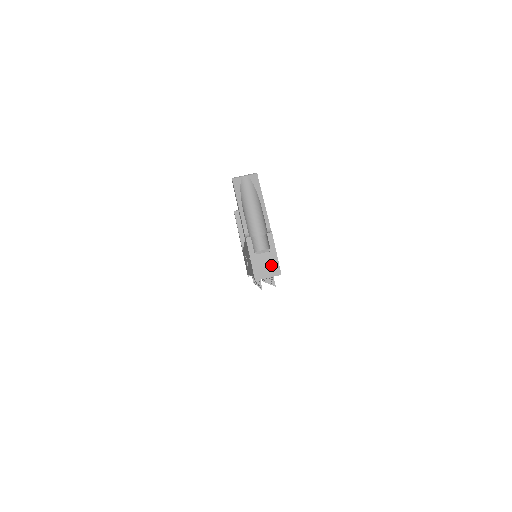
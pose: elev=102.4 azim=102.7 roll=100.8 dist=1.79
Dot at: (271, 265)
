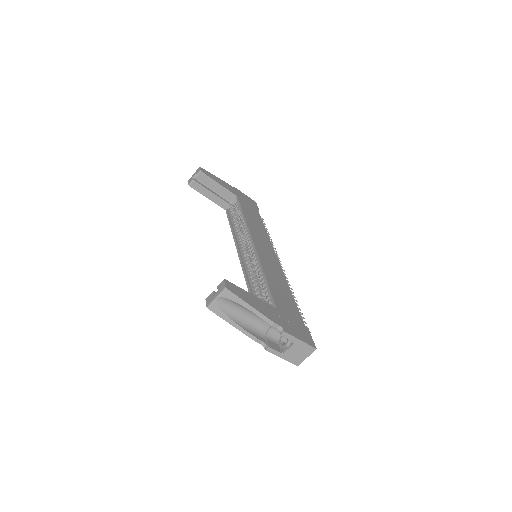
Dot at: (302, 350)
